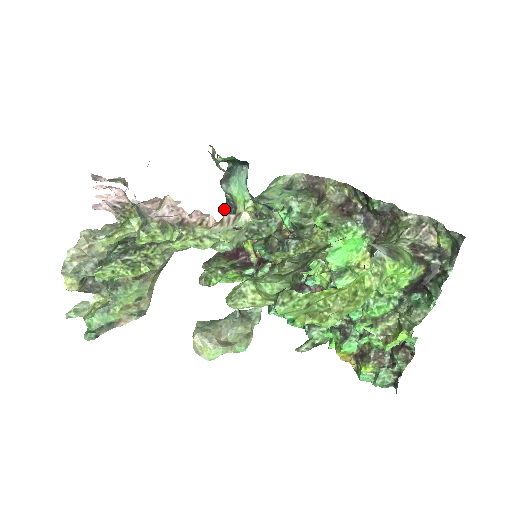
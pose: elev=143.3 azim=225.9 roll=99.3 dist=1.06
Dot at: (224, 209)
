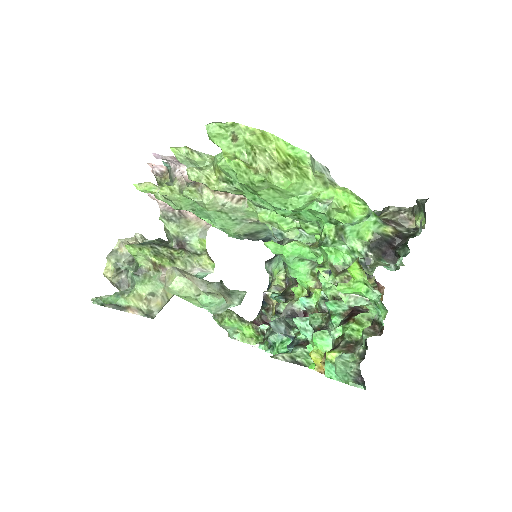
Dot at: occluded
